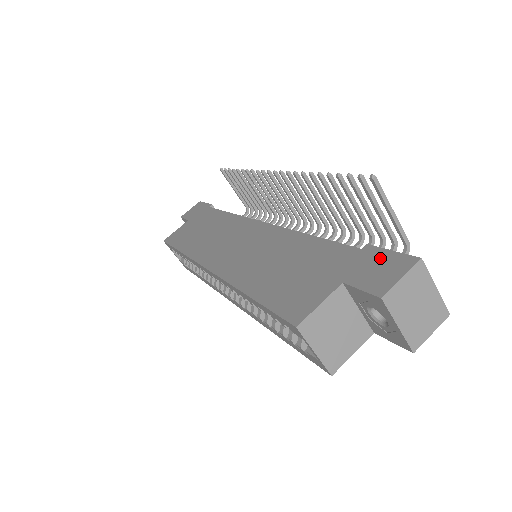
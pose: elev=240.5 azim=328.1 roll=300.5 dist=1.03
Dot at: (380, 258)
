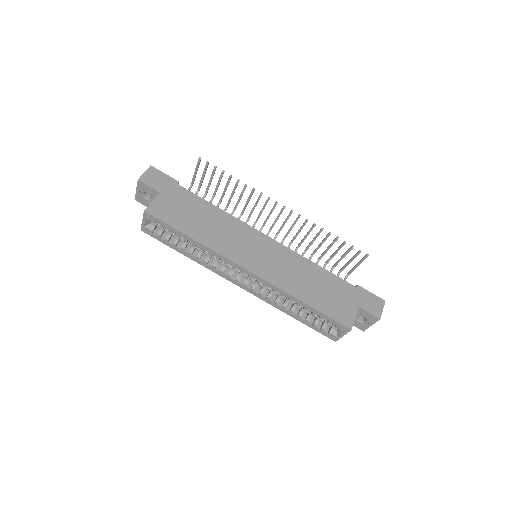
Dot at: (369, 296)
